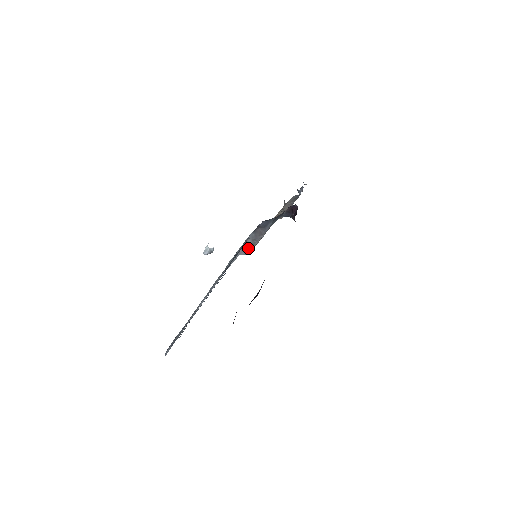
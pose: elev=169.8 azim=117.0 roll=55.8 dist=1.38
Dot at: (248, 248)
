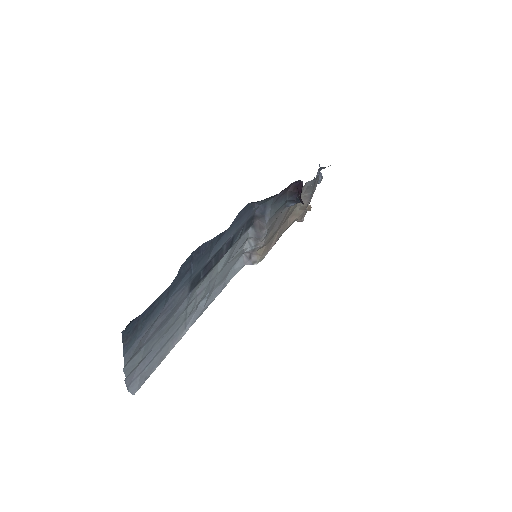
Dot at: (255, 255)
